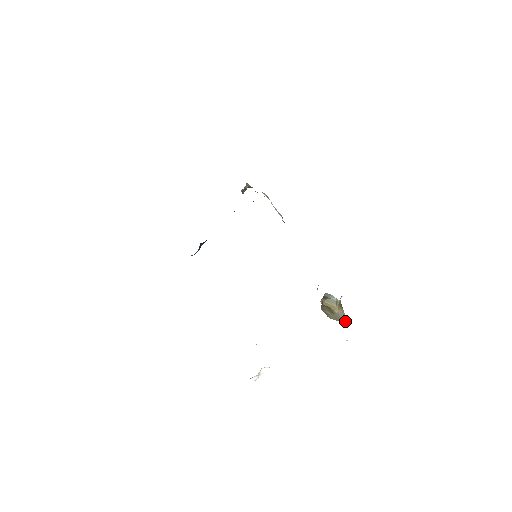
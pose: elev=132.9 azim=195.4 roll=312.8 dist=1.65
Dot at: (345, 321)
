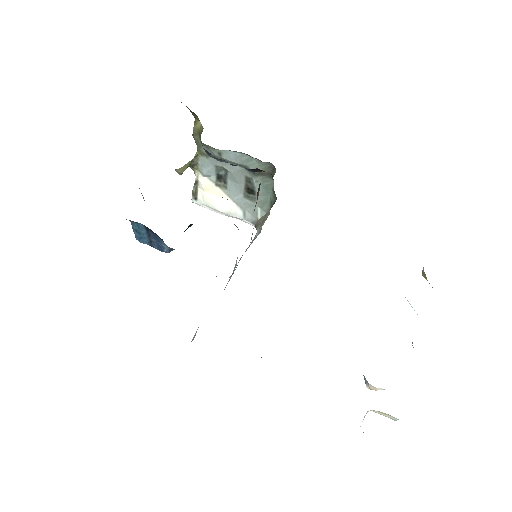
Dot at: occluded
